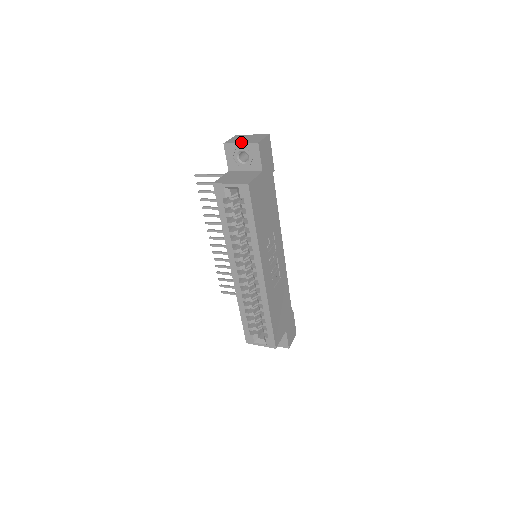
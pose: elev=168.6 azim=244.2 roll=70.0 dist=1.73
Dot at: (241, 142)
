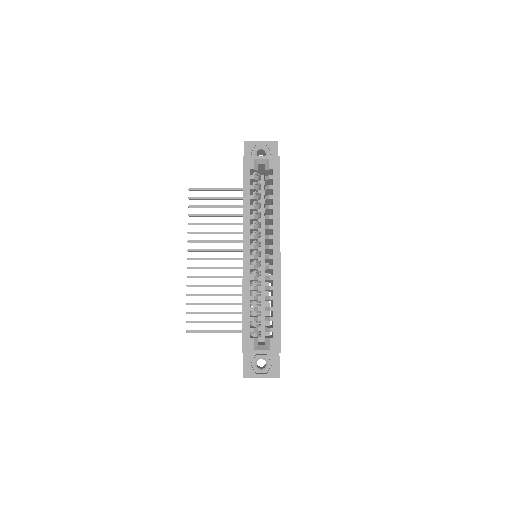
Dot at: (261, 141)
